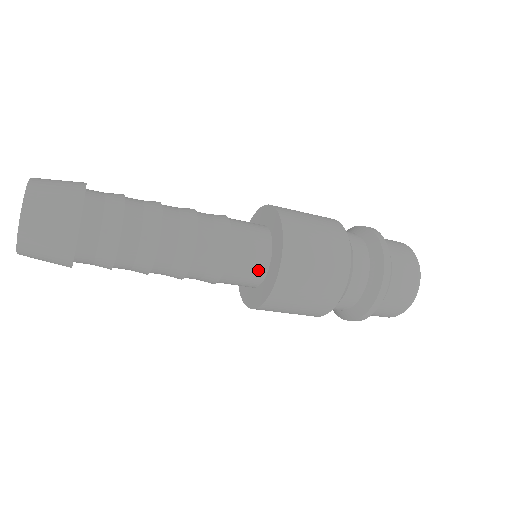
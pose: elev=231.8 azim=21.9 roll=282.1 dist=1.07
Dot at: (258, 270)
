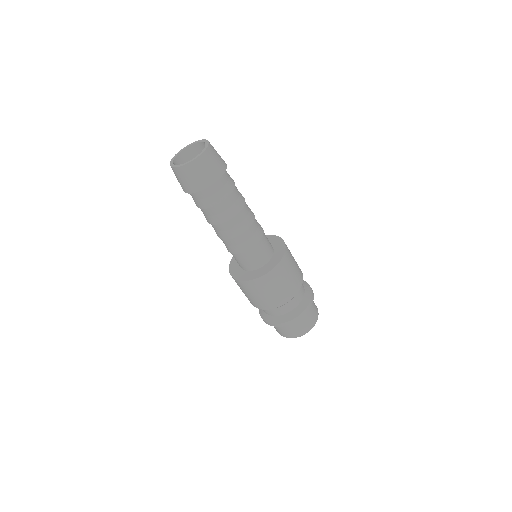
Dot at: (263, 260)
